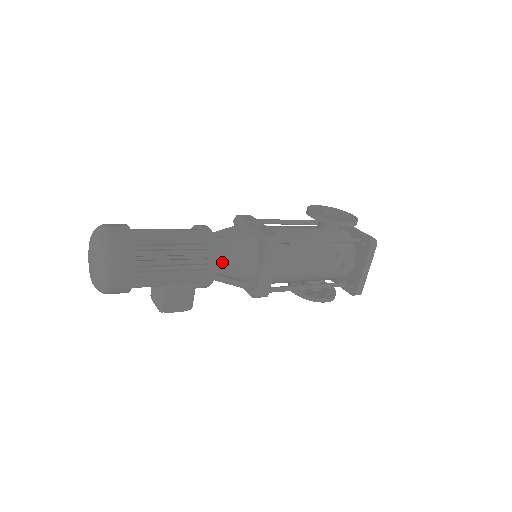
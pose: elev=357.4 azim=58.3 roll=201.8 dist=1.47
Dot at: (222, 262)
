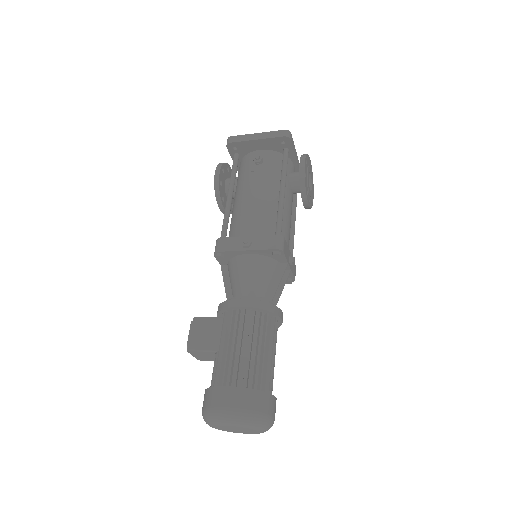
Dot at: occluded
